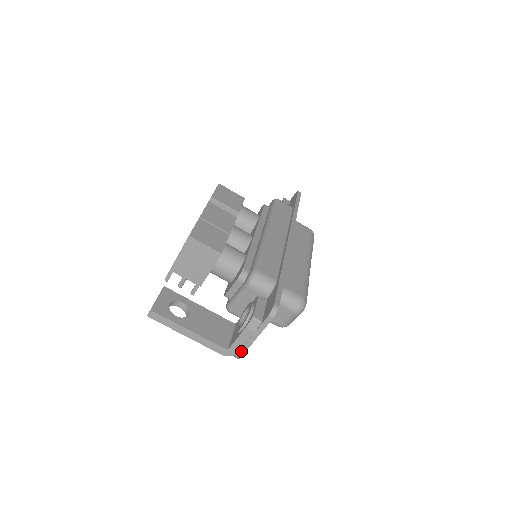
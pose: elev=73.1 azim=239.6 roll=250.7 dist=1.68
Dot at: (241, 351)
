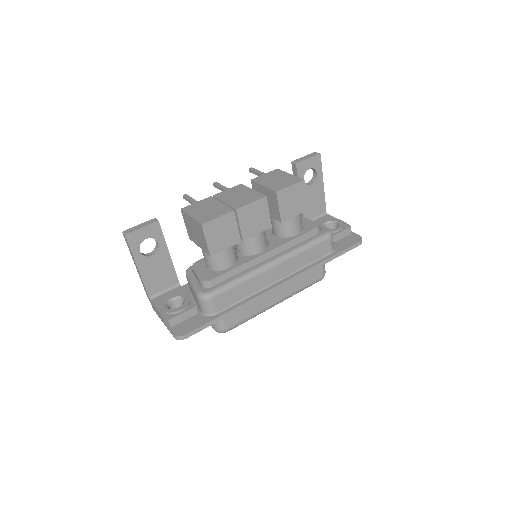
Dot at: (155, 310)
